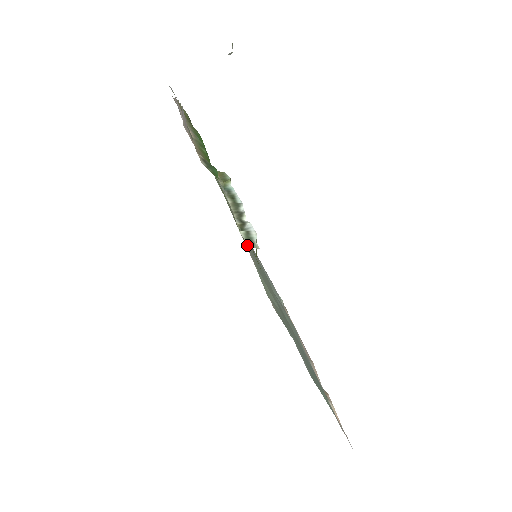
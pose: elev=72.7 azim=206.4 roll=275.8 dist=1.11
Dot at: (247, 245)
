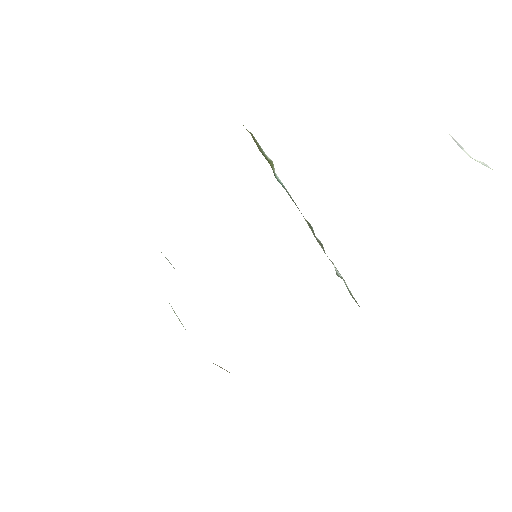
Dot at: (357, 303)
